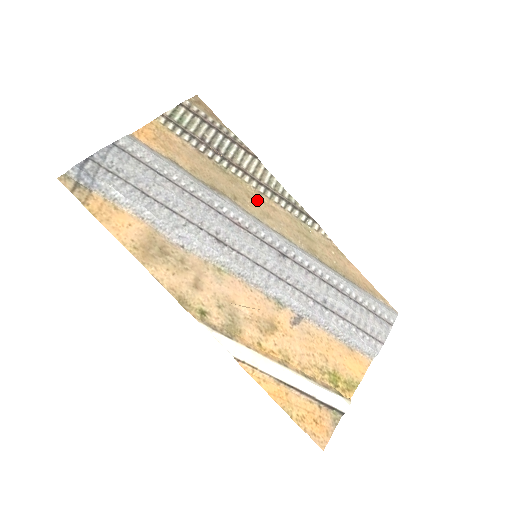
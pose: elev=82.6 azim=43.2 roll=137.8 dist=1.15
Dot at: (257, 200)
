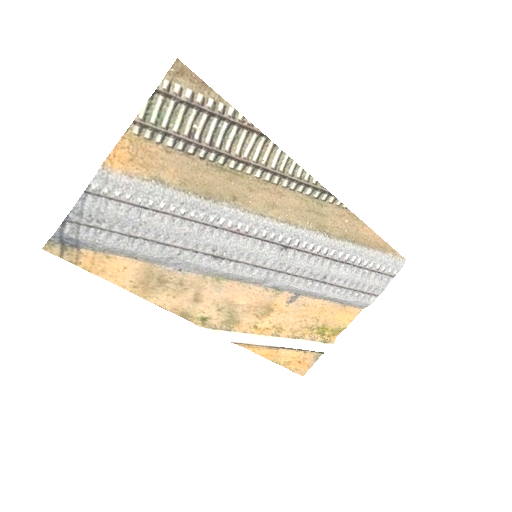
Dot at: (261, 191)
